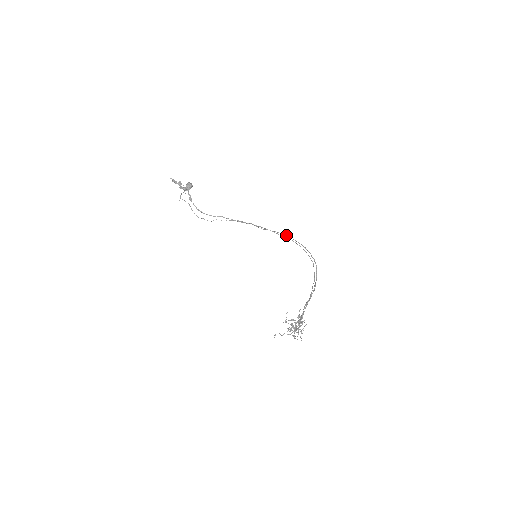
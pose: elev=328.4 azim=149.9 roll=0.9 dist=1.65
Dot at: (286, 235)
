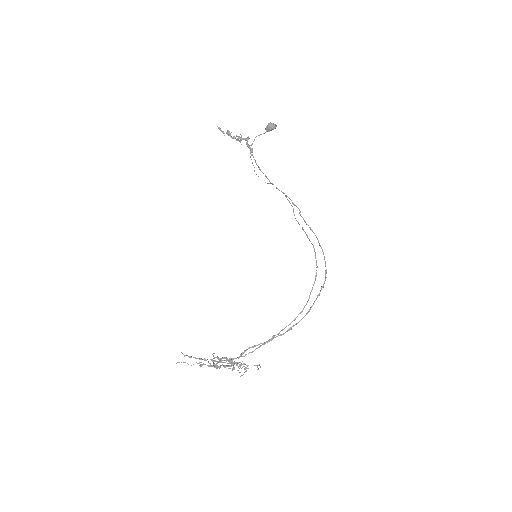
Dot at: (318, 241)
